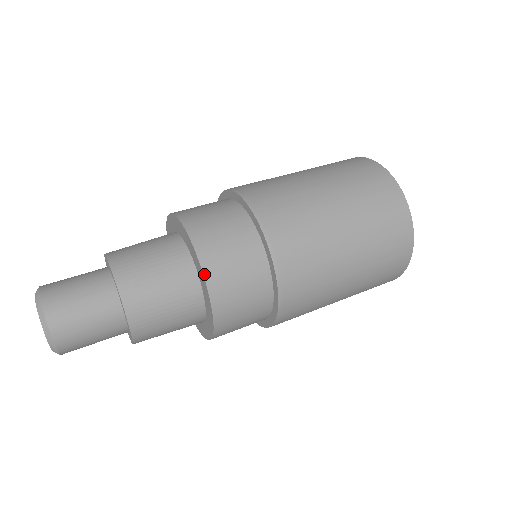
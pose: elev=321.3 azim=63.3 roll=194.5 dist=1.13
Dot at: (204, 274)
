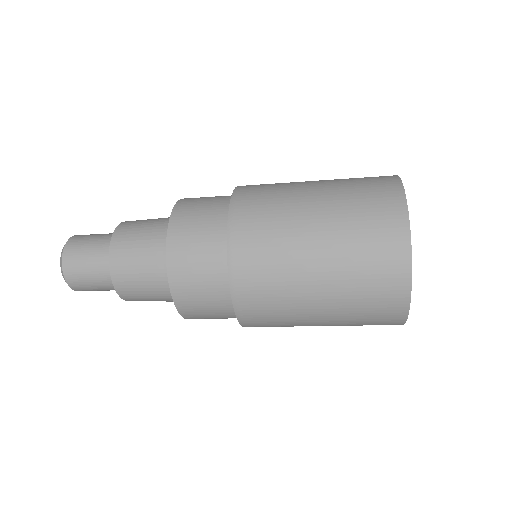
Dot at: occluded
